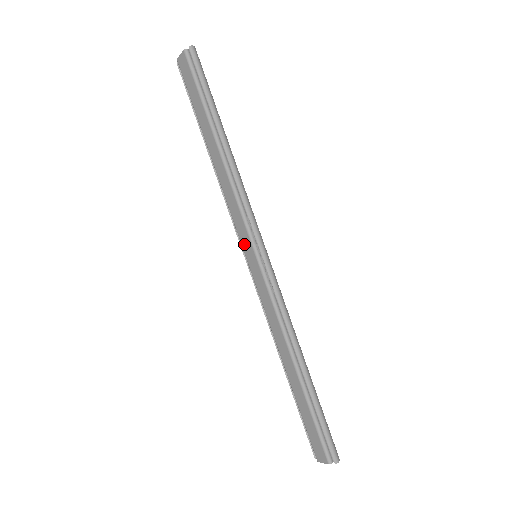
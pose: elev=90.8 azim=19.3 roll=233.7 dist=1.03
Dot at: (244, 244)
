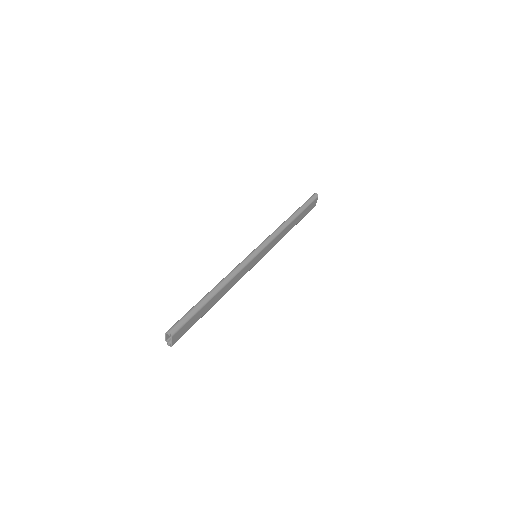
Dot at: occluded
